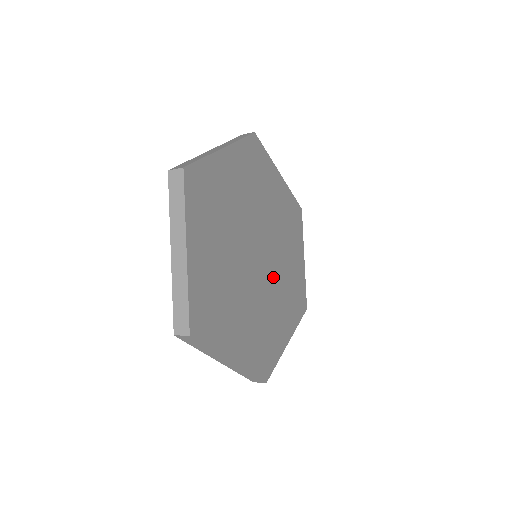
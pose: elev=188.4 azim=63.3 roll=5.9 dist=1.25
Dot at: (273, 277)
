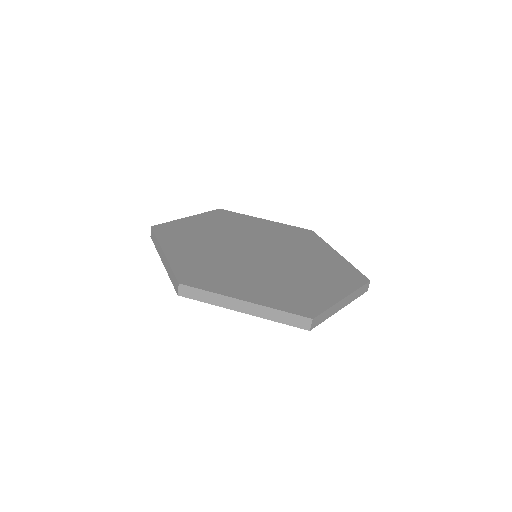
Dot at: (263, 267)
